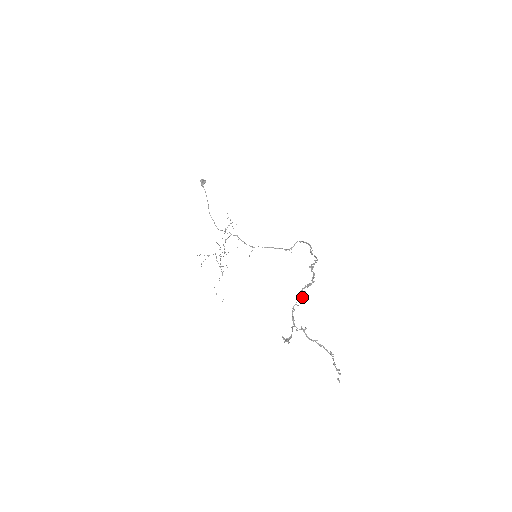
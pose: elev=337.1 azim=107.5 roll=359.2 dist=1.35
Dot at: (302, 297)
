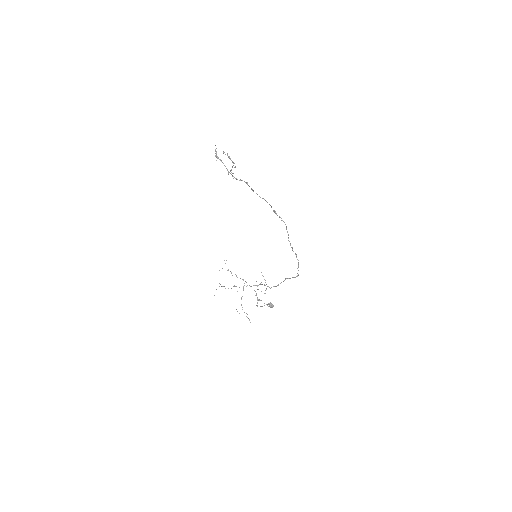
Dot at: occluded
